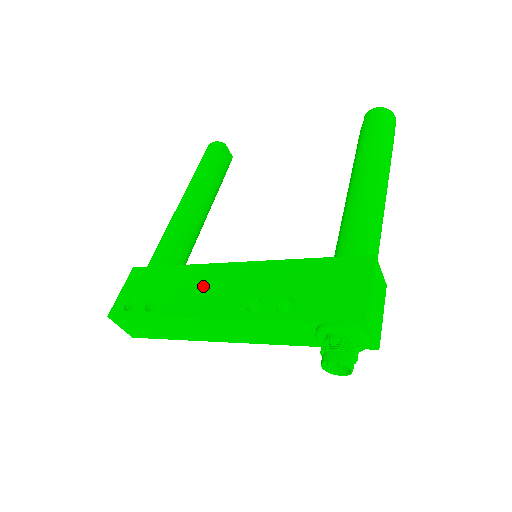
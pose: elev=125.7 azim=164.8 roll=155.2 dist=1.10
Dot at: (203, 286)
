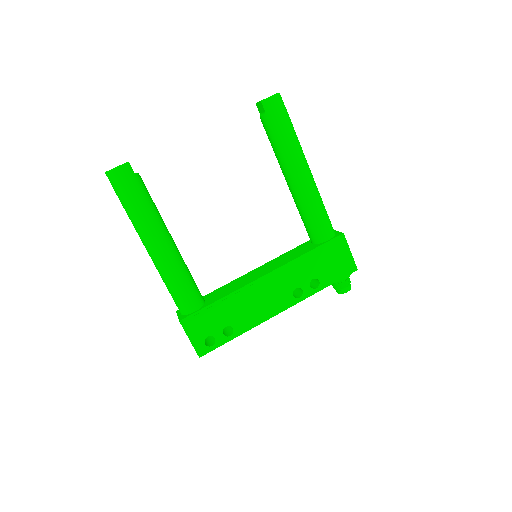
Dot at: (256, 301)
